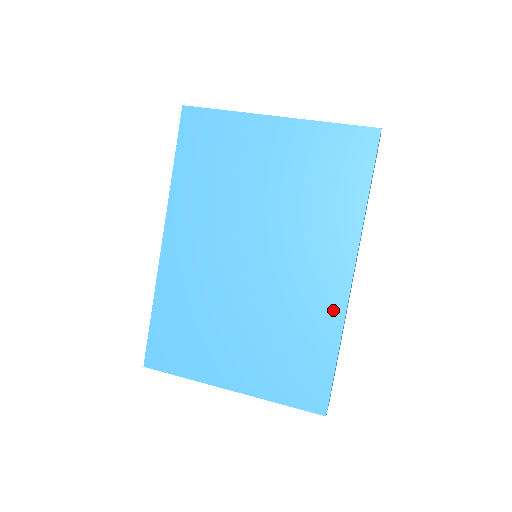
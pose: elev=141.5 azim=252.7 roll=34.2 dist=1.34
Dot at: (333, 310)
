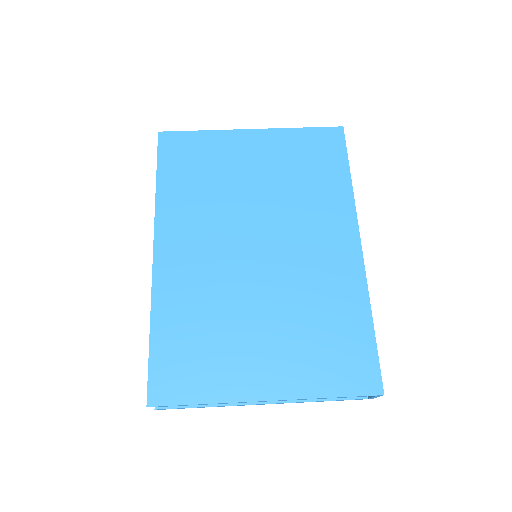
Dot at: (353, 279)
